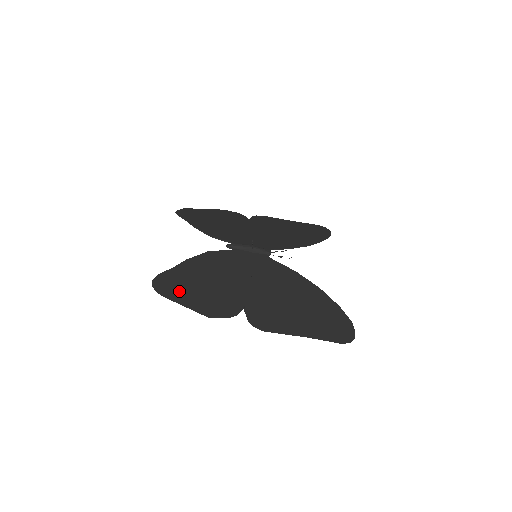
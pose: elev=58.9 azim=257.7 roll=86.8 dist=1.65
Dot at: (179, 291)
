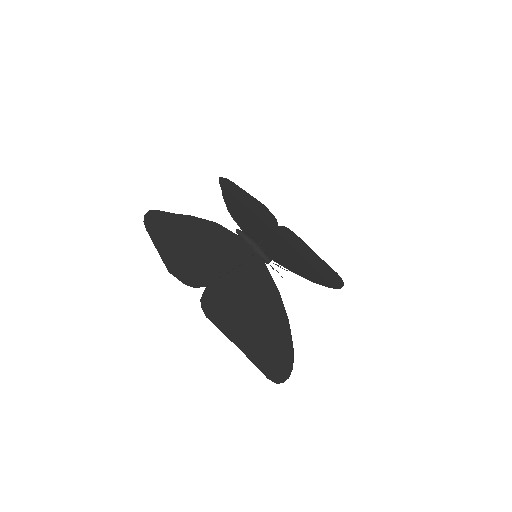
Dot at: (163, 234)
